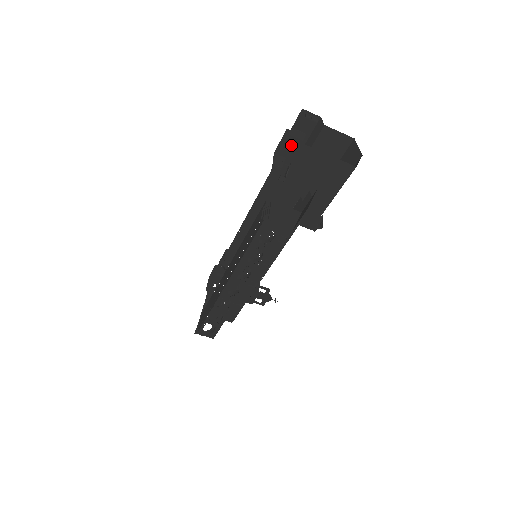
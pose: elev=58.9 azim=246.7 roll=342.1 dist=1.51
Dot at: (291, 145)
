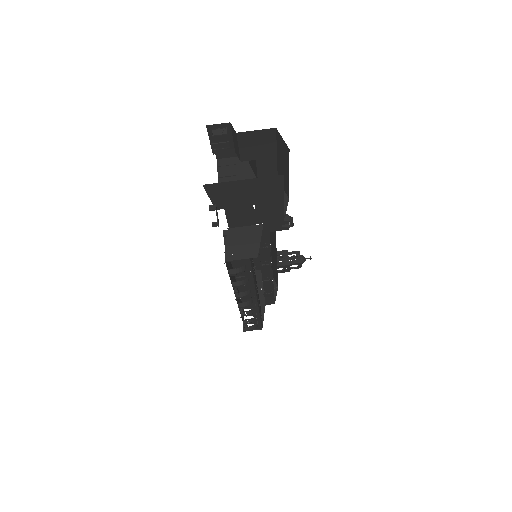
Dot at: (205, 189)
